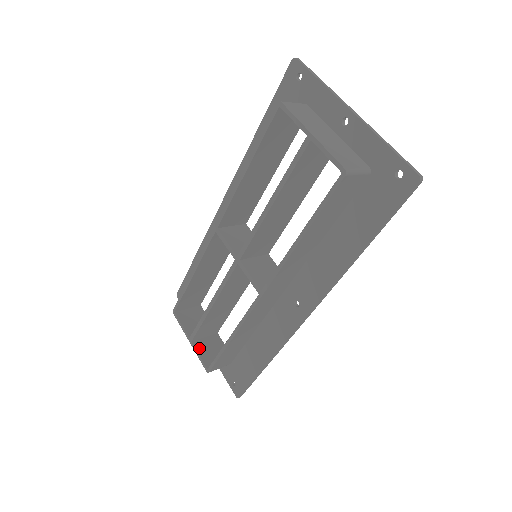
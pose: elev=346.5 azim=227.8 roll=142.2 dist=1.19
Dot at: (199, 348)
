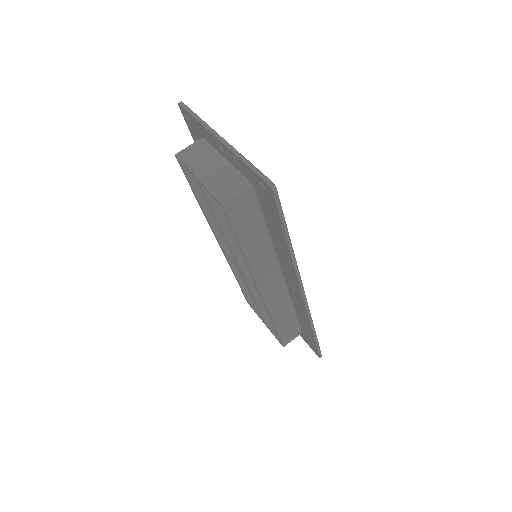
Dot at: (273, 328)
